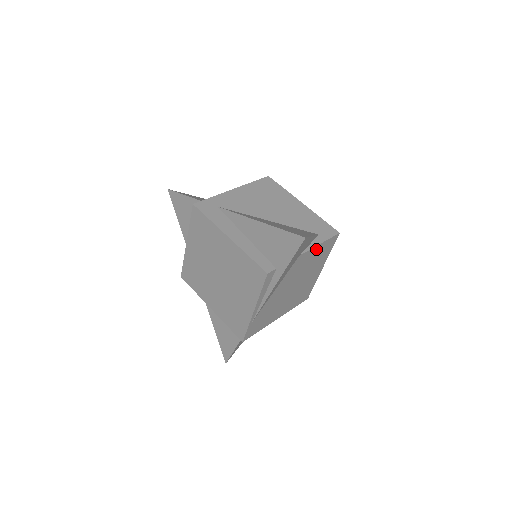
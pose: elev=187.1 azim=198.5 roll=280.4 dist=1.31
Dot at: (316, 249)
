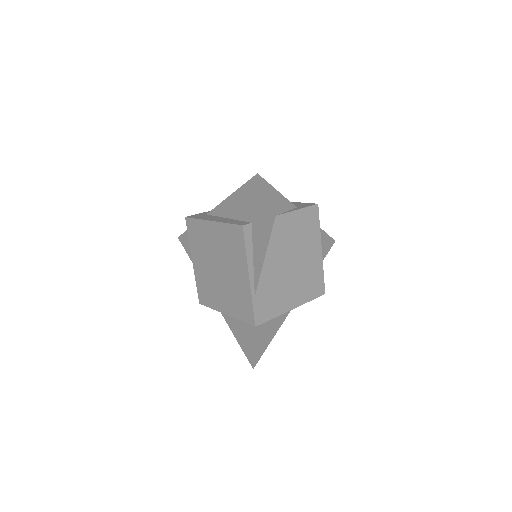
Dot at: (296, 216)
